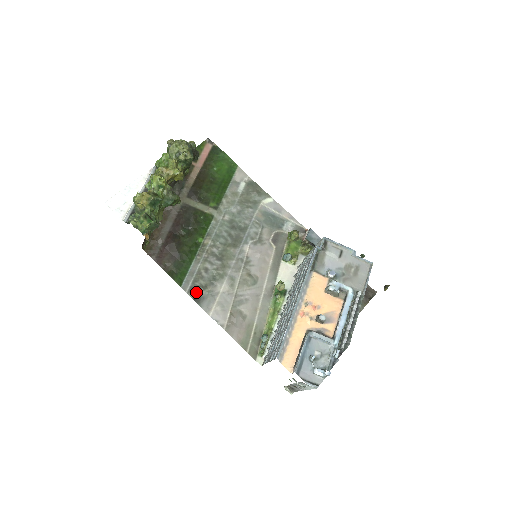
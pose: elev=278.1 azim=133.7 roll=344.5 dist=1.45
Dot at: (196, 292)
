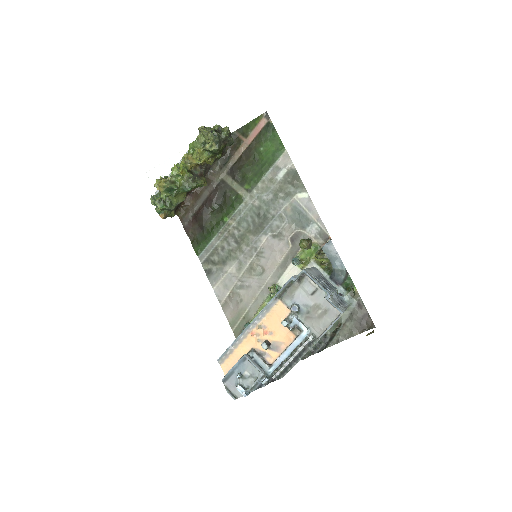
Dot at: (209, 265)
